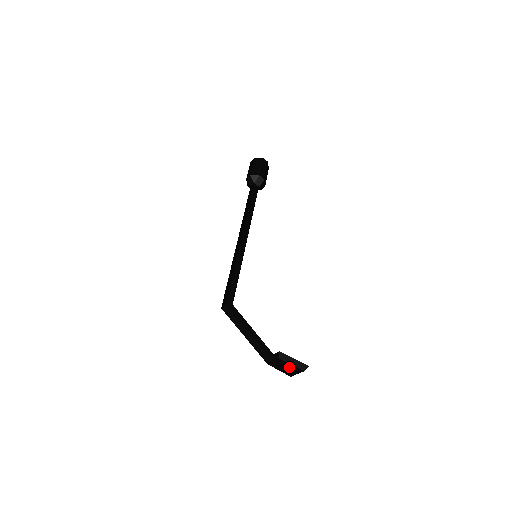
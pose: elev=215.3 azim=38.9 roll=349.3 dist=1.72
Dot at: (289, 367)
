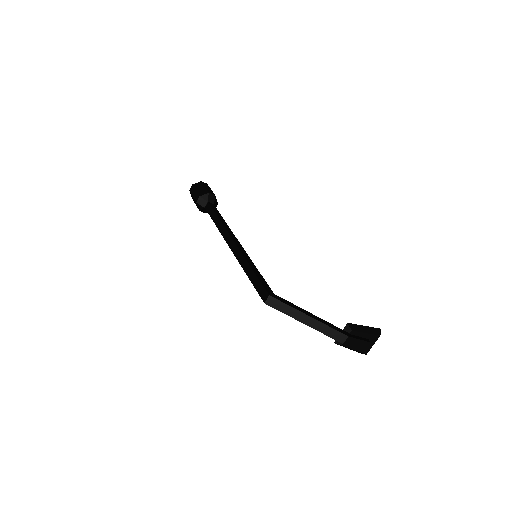
Dot at: (364, 338)
